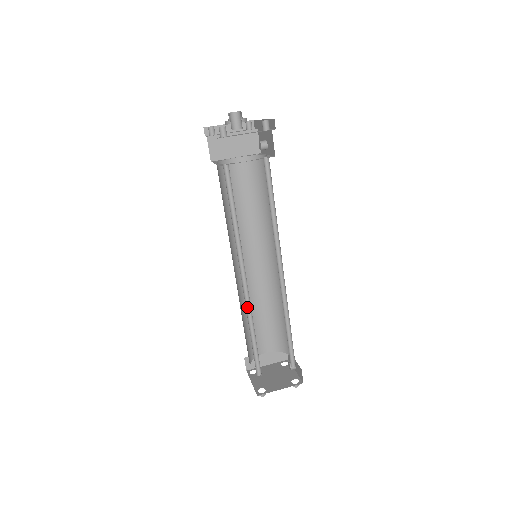
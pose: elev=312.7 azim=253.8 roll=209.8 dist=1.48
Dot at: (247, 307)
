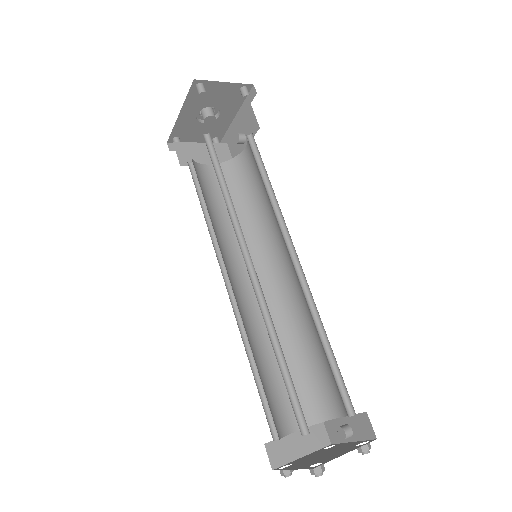
Dot at: (261, 311)
